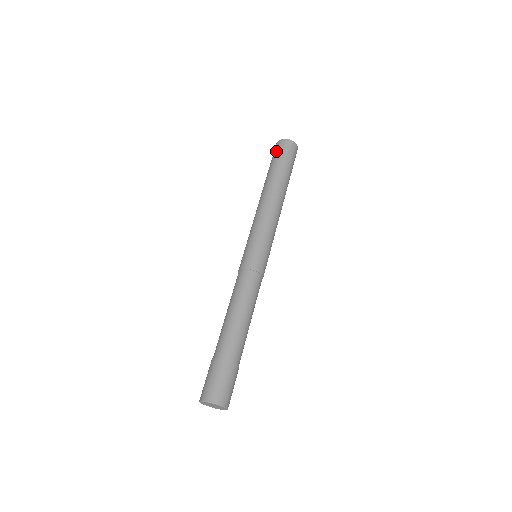
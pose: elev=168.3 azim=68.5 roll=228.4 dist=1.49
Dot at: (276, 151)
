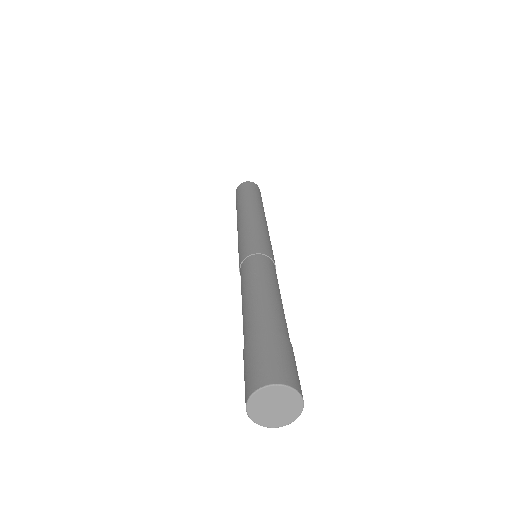
Dot at: (243, 187)
